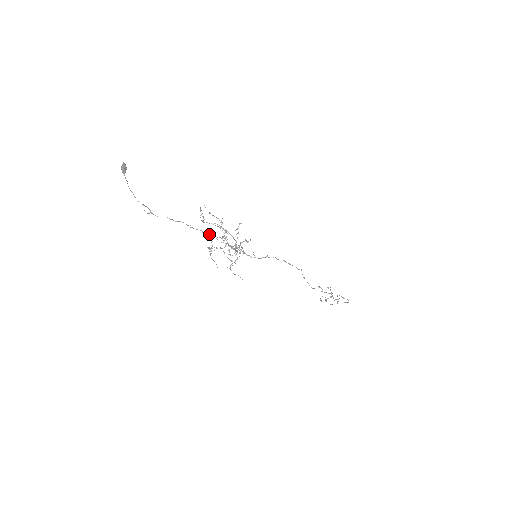
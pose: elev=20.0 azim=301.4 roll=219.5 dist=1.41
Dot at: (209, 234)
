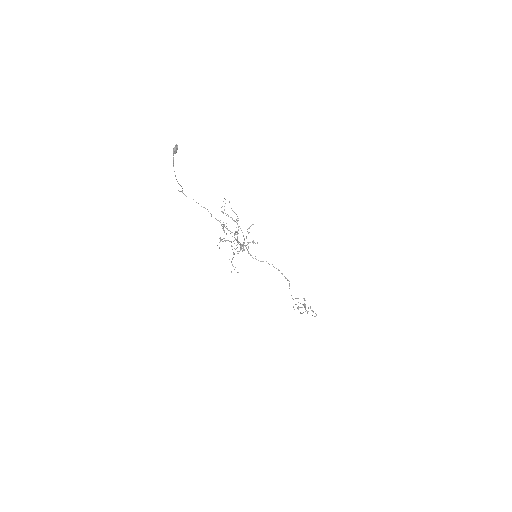
Dot at: occluded
